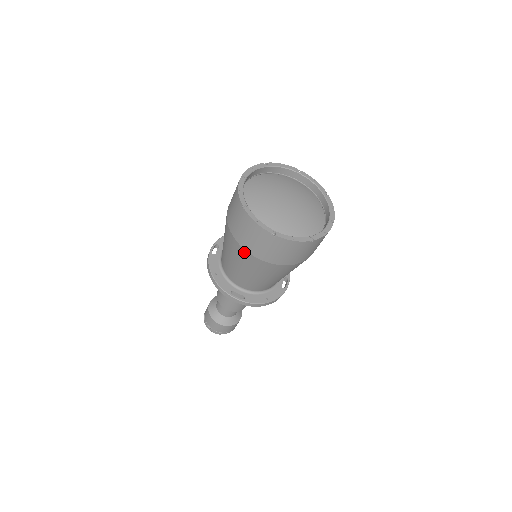
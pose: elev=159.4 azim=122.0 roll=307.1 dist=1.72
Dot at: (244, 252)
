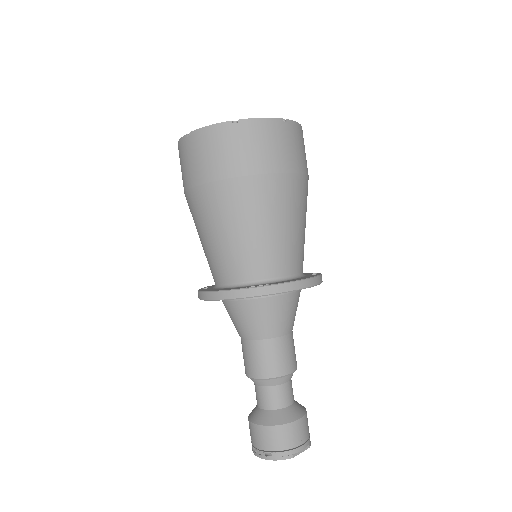
Dot at: (221, 187)
